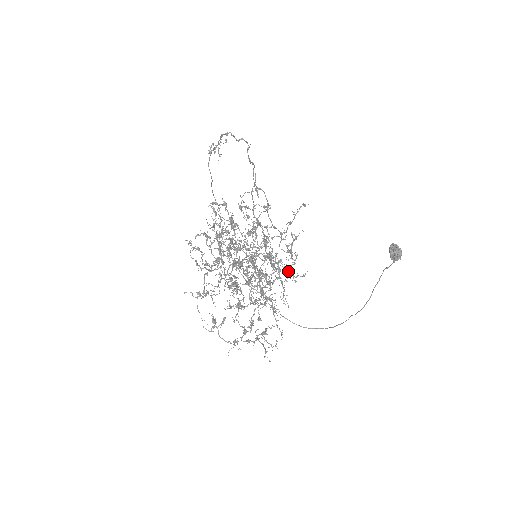
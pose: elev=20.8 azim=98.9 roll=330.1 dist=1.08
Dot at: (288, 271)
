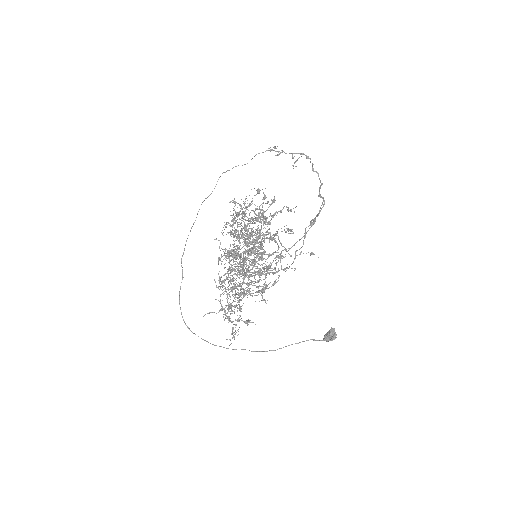
Dot at: occluded
